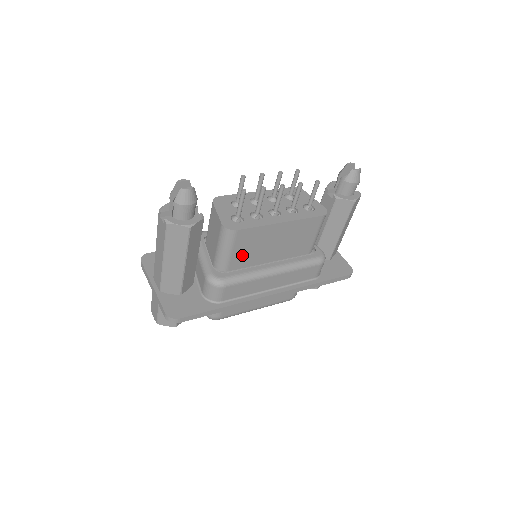
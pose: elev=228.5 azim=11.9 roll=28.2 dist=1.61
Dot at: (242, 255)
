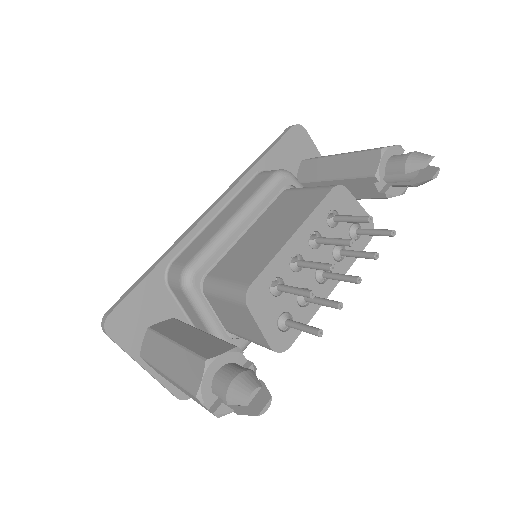
Dot at: occluded
